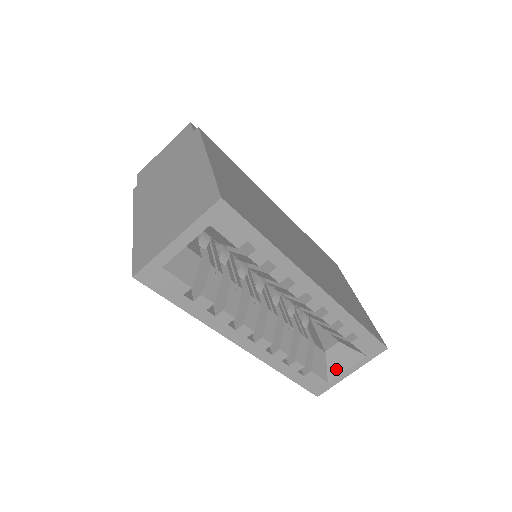
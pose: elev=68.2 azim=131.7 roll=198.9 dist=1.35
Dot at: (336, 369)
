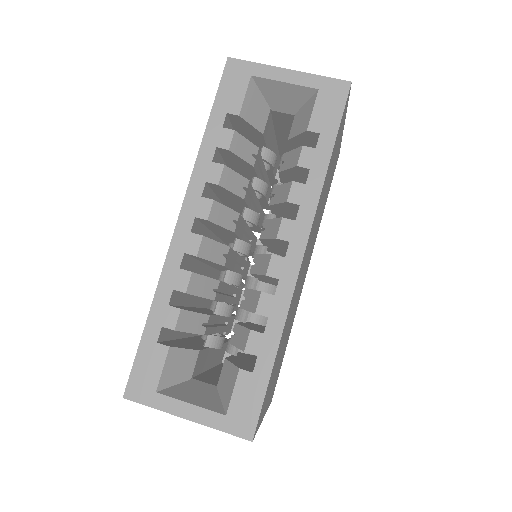
Dot at: (181, 394)
